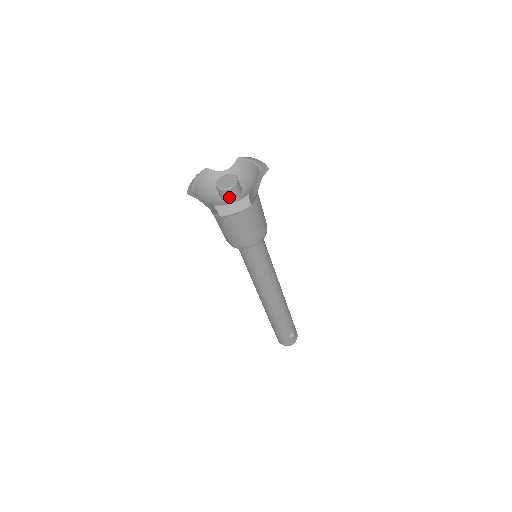
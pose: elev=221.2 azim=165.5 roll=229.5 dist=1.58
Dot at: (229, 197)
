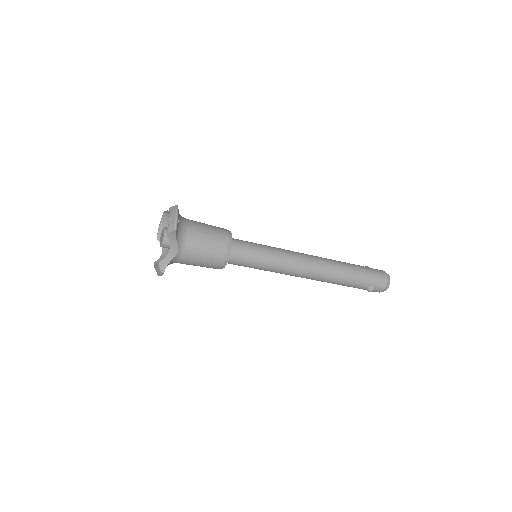
Dot at: (169, 248)
